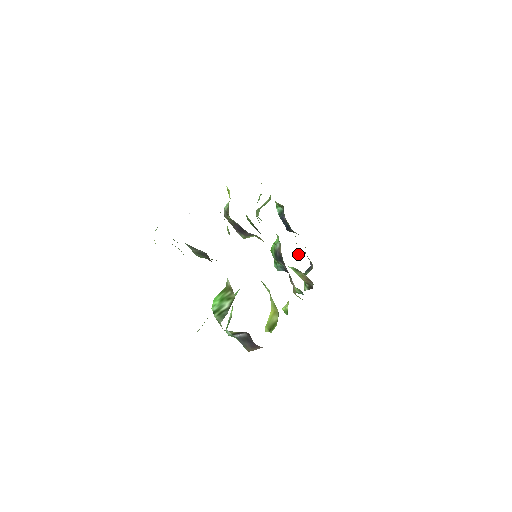
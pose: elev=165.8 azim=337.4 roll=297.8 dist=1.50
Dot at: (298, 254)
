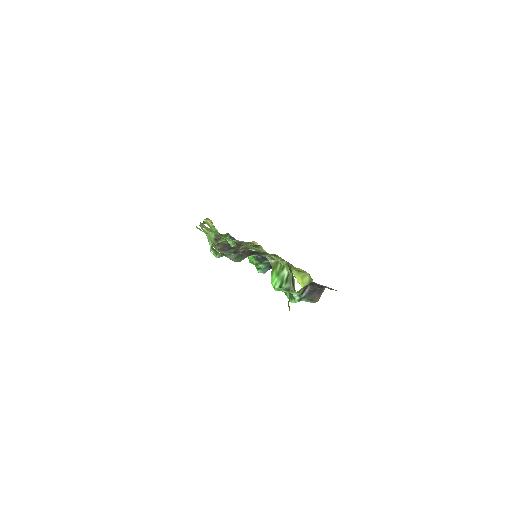
Dot at: occluded
